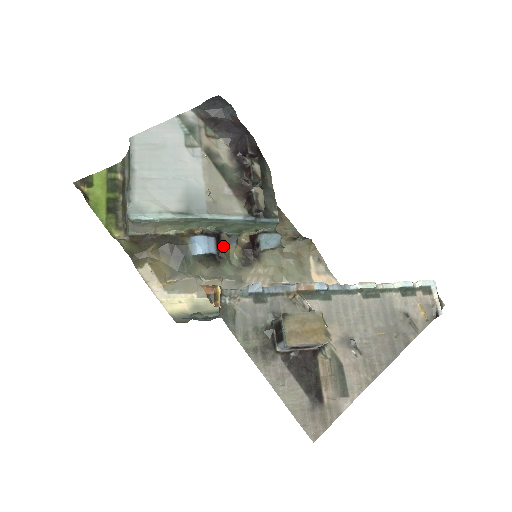
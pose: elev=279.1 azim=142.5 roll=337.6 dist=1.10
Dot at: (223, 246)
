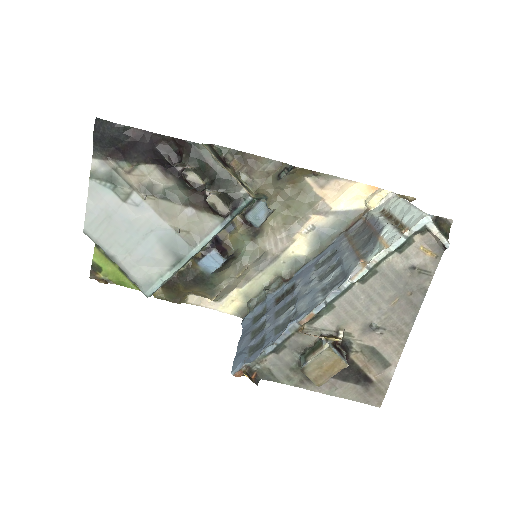
Dot at: (226, 242)
